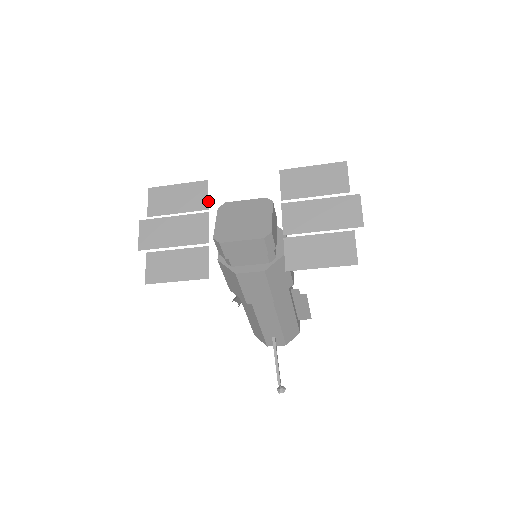
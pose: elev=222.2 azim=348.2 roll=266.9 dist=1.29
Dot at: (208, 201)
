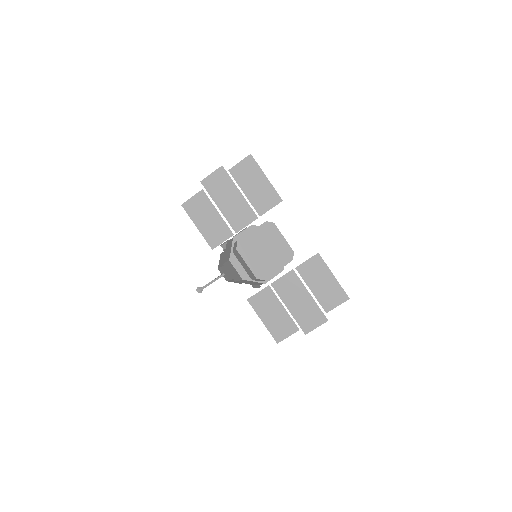
Dot at: occluded
